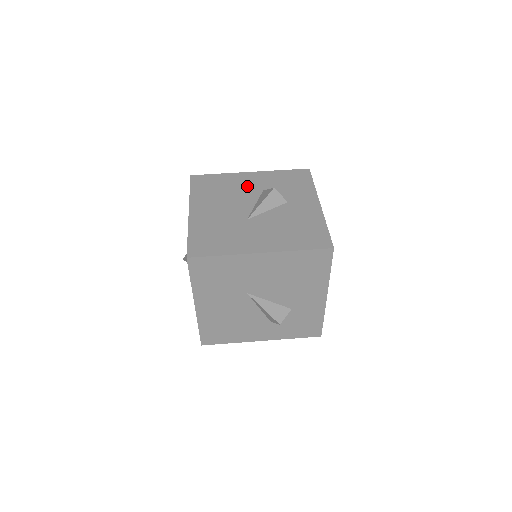
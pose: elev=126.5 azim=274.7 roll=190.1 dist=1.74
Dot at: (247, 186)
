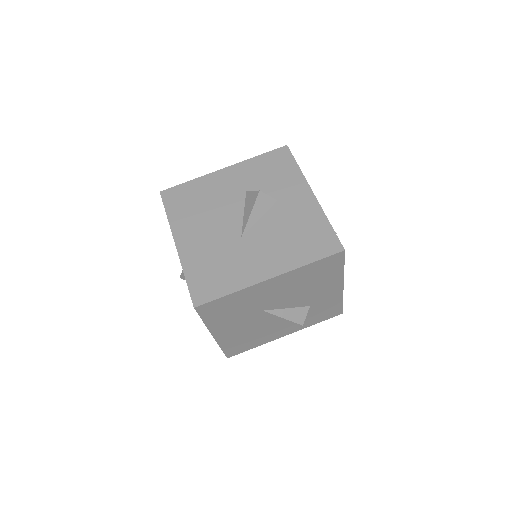
Dot at: (227, 190)
